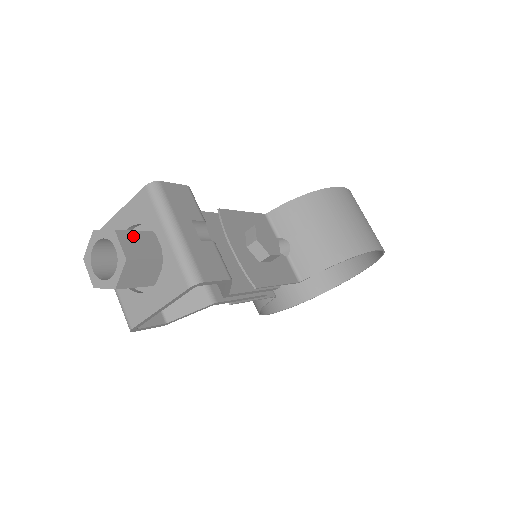
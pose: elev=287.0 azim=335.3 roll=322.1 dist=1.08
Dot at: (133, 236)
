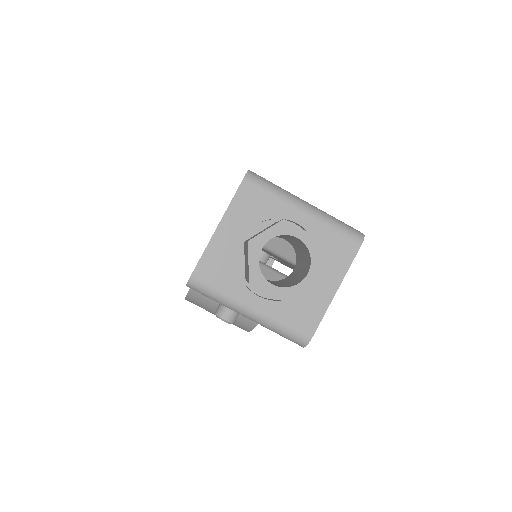
Dot at: occluded
